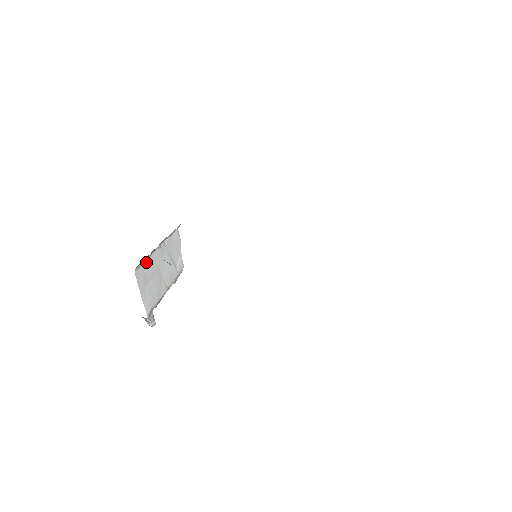
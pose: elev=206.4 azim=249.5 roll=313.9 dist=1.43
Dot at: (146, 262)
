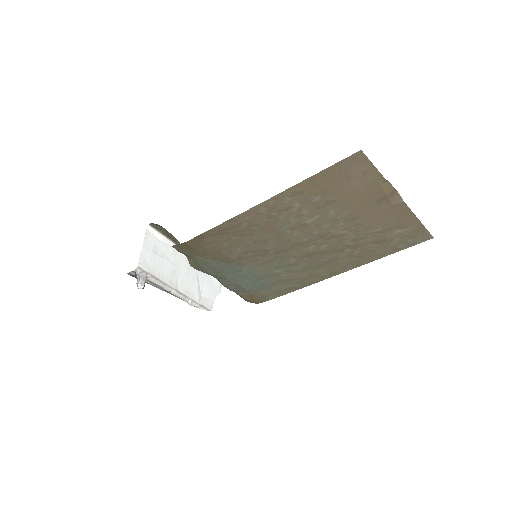
Dot at: (165, 243)
